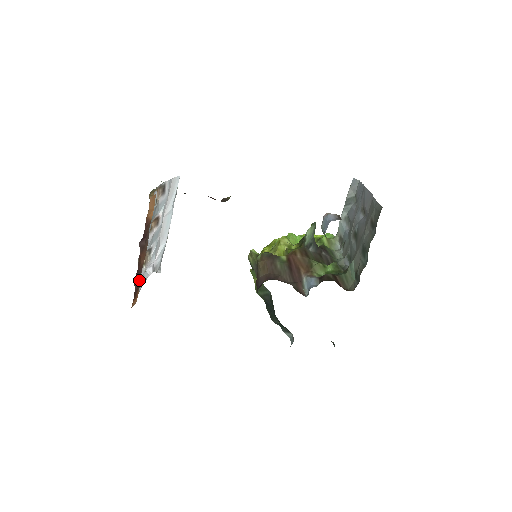
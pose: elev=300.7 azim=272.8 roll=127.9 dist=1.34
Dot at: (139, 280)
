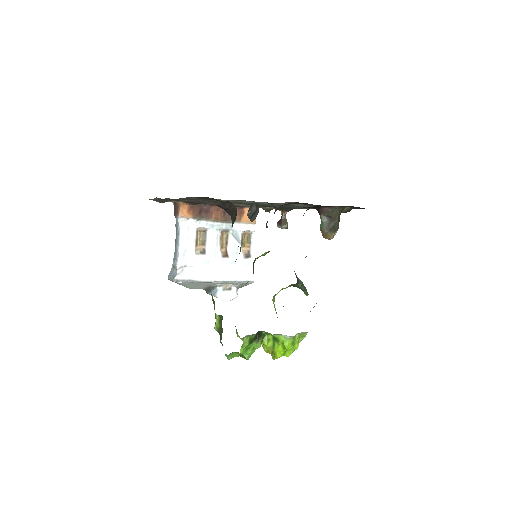
Dot at: (200, 215)
